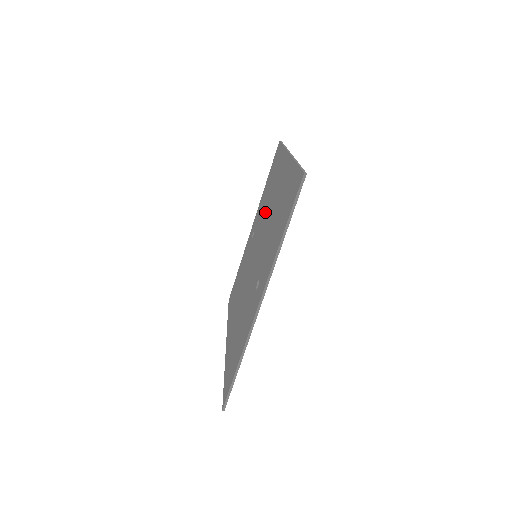
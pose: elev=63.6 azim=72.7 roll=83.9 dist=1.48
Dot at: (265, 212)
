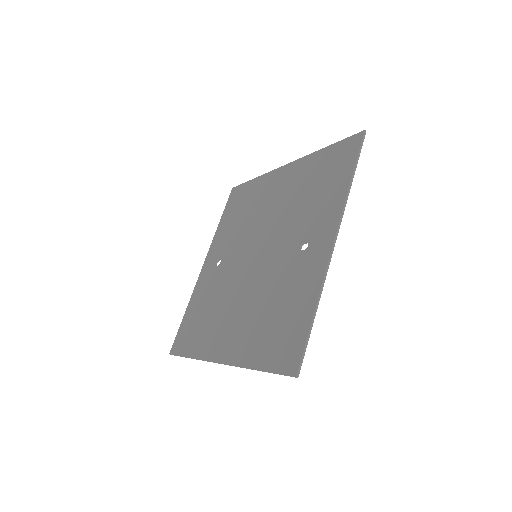
Dot at: (251, 224)
